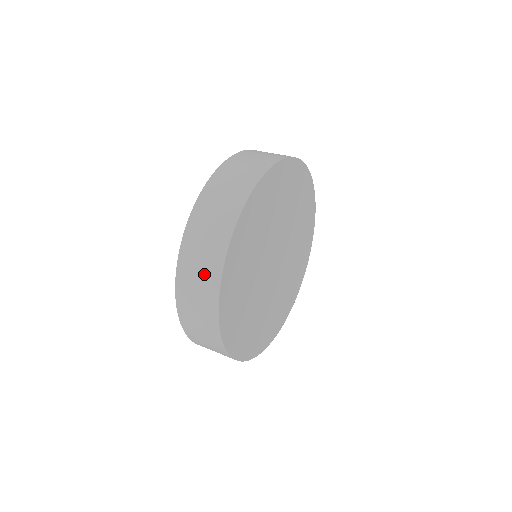
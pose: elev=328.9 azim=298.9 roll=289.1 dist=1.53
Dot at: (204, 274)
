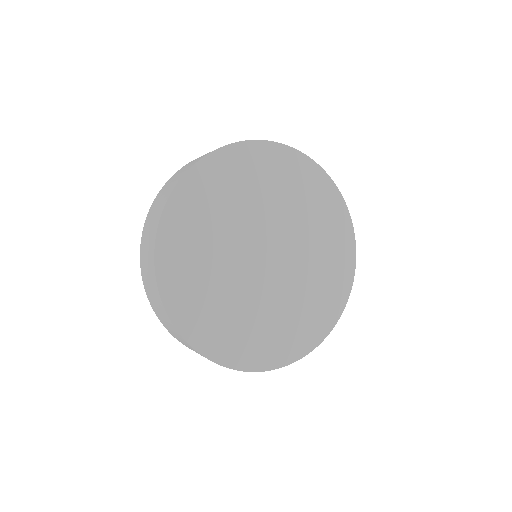
Dot at: (171, 329)
